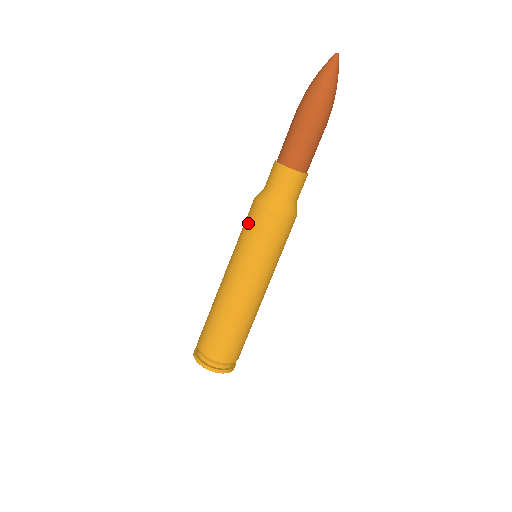
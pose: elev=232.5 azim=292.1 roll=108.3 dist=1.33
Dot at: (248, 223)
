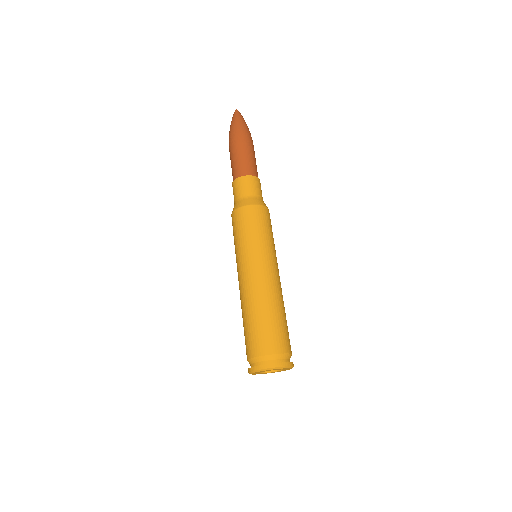
Dot at: (233, 233)
